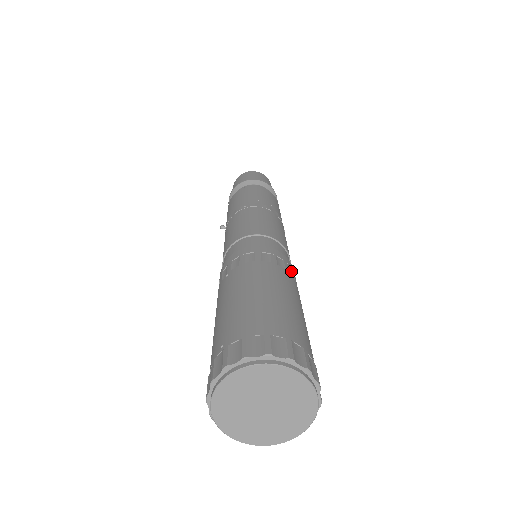
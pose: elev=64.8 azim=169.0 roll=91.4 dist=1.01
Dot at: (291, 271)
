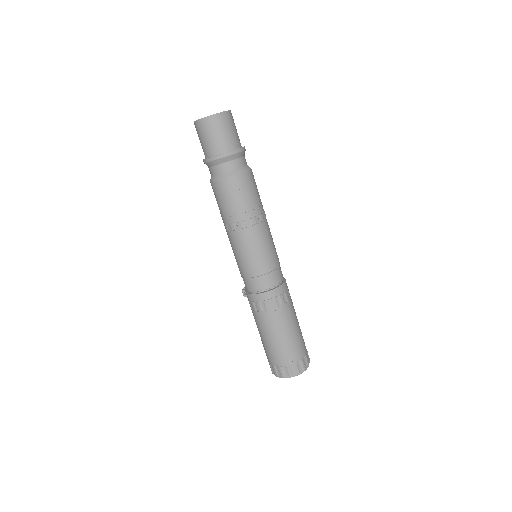
Dot at: occluded
